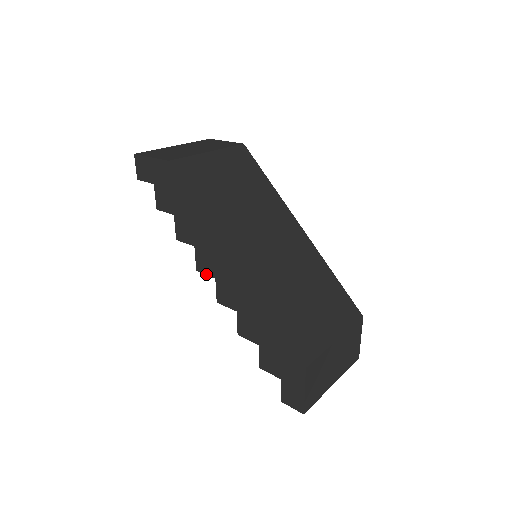
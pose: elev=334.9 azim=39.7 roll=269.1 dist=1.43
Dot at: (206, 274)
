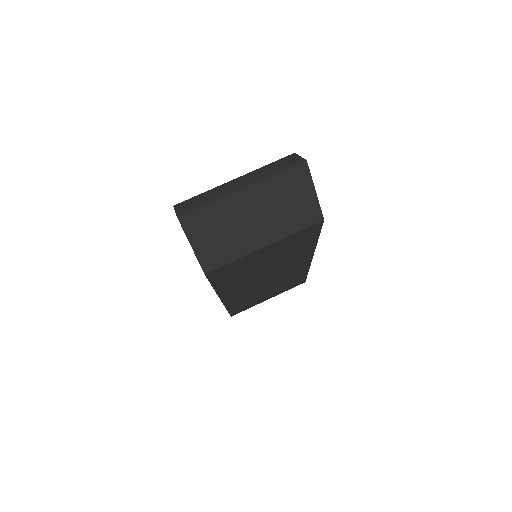
Dot at: occluded
